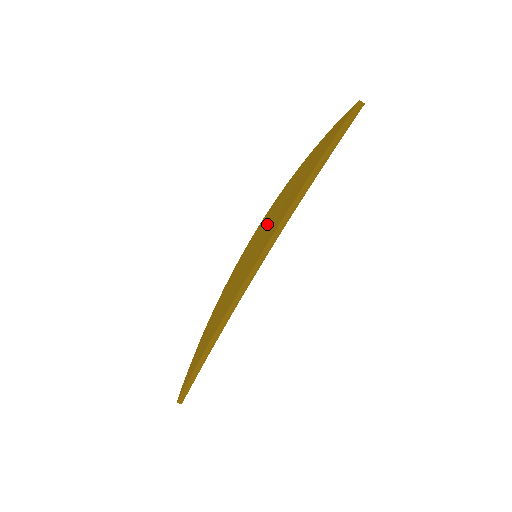
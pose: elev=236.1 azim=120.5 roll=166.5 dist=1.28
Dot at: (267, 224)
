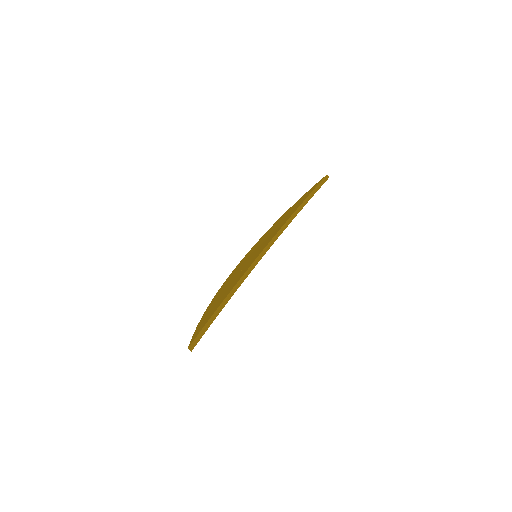
Dot at: (262, 241)
